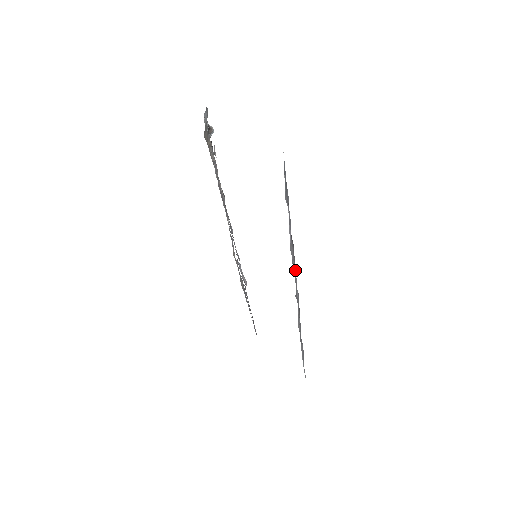
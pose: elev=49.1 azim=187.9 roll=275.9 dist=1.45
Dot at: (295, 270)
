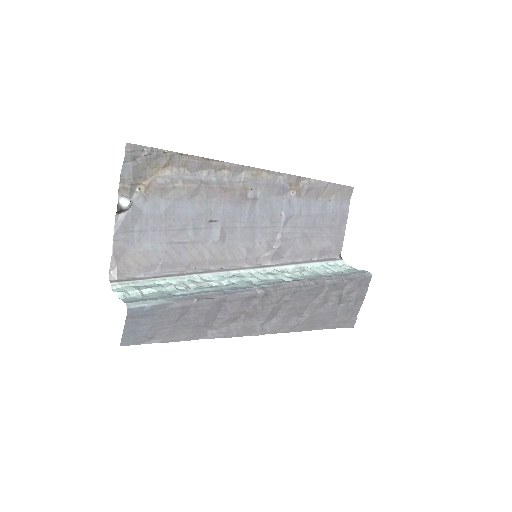
Dot at: (276, 294)
